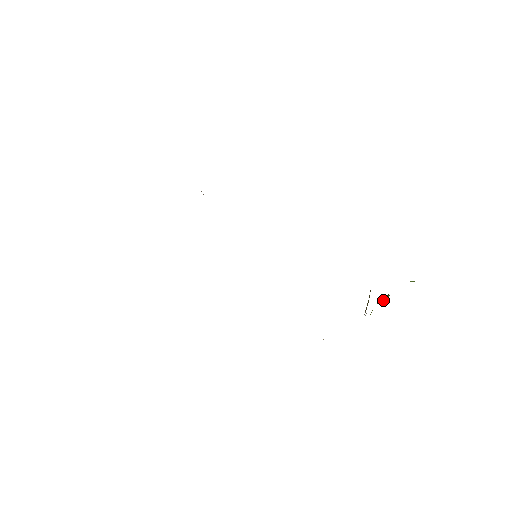
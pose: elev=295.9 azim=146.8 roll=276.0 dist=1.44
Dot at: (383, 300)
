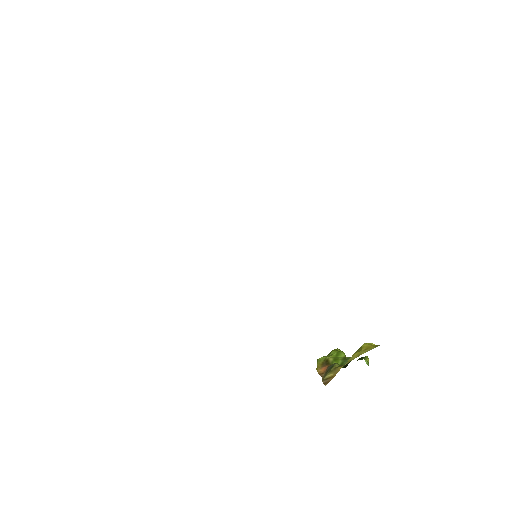
Dot at: (337, 356)
